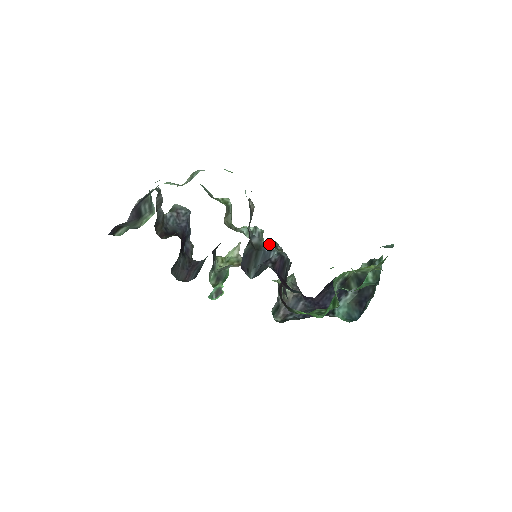
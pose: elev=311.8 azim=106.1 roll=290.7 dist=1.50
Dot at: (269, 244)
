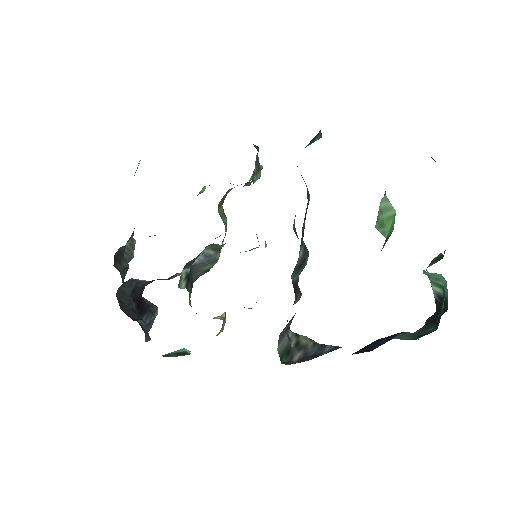
Dot at: occluded
